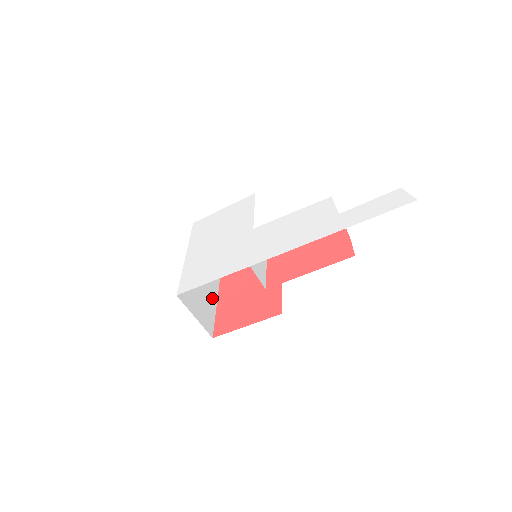
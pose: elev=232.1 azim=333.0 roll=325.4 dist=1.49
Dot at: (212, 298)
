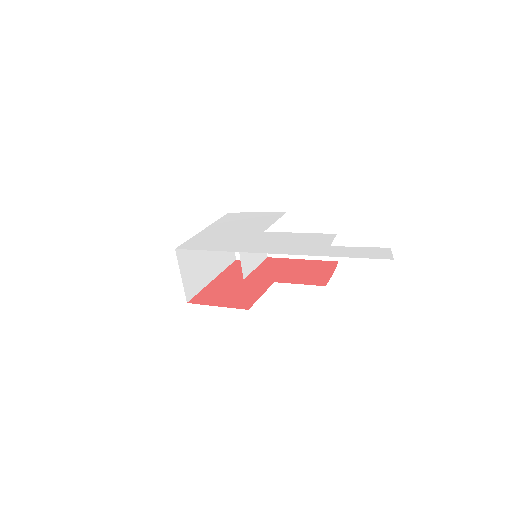
Dot at: (208, 276)
